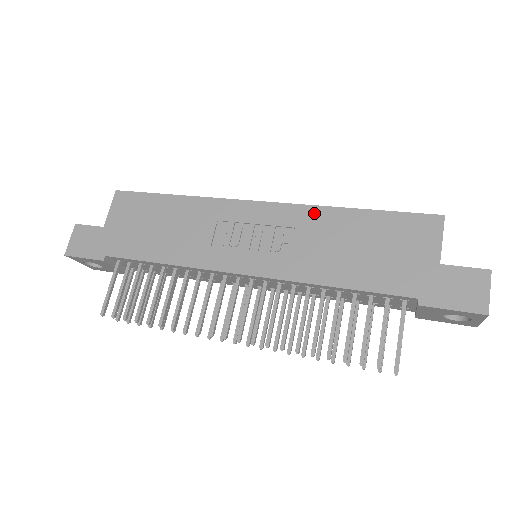
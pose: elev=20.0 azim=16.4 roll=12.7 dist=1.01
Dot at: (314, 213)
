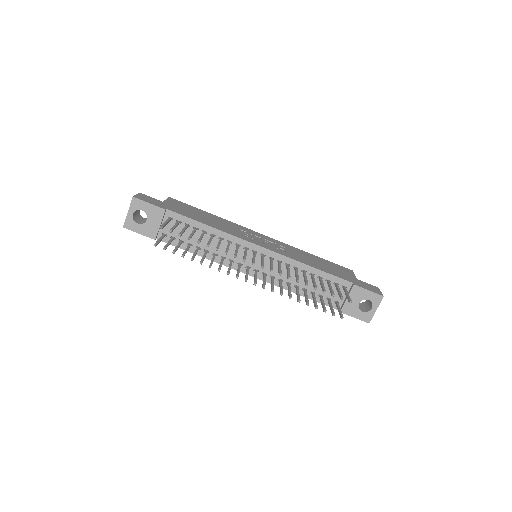
Dot at: (293, 248)
